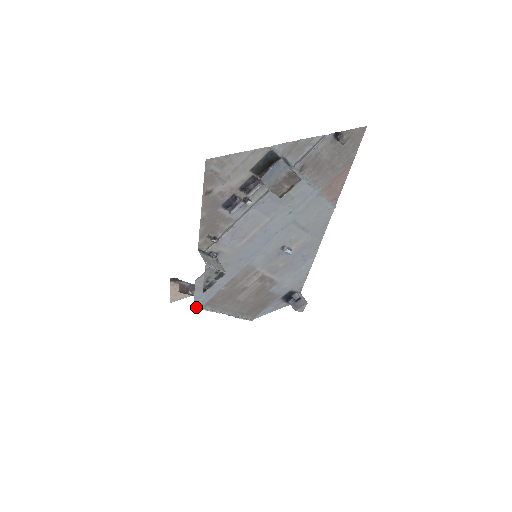
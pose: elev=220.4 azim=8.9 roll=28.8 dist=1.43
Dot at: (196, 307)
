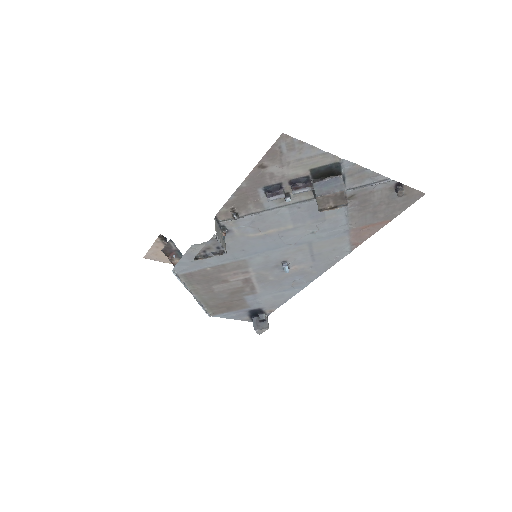
Dot at: (174, 272)
